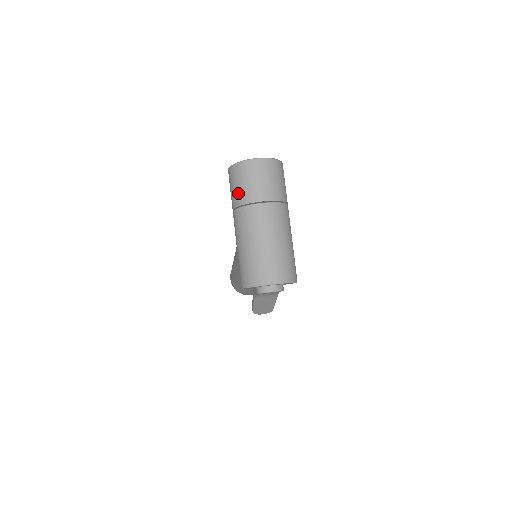
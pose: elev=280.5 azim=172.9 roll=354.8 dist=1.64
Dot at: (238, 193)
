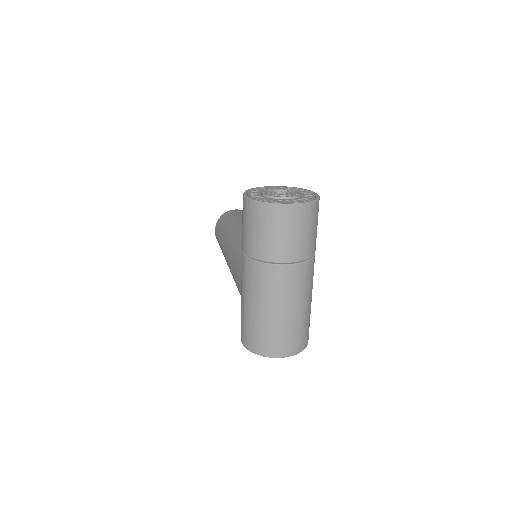
Dot at: (255, 242)
